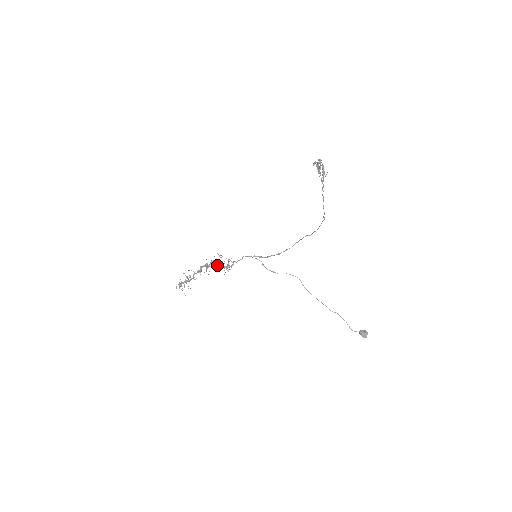
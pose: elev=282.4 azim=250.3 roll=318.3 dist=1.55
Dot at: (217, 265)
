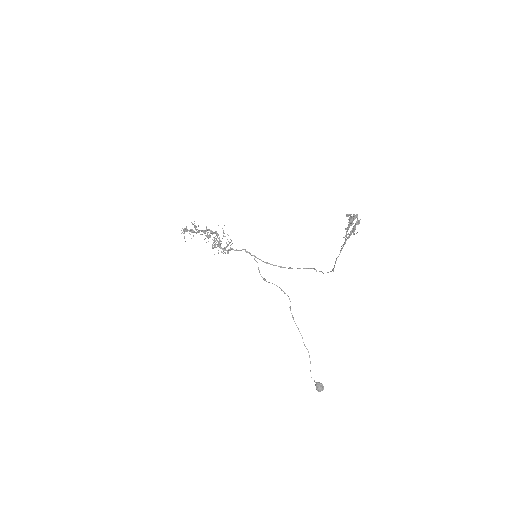
Dot at: (216, 240)
